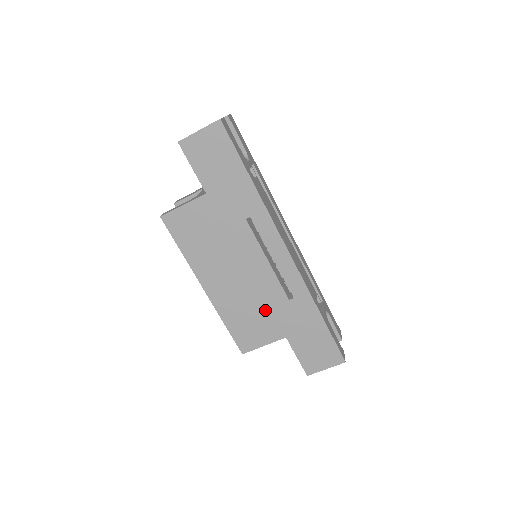
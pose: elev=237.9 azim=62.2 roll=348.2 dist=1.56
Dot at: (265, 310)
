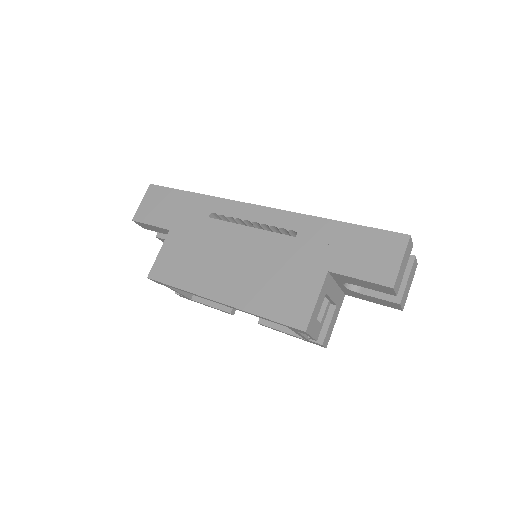
Dot at: (284, 266)
